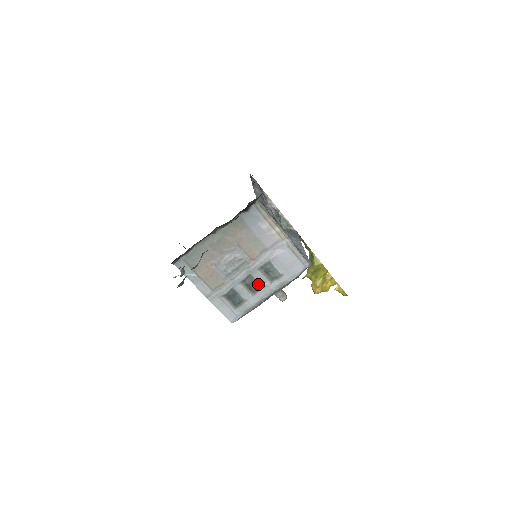
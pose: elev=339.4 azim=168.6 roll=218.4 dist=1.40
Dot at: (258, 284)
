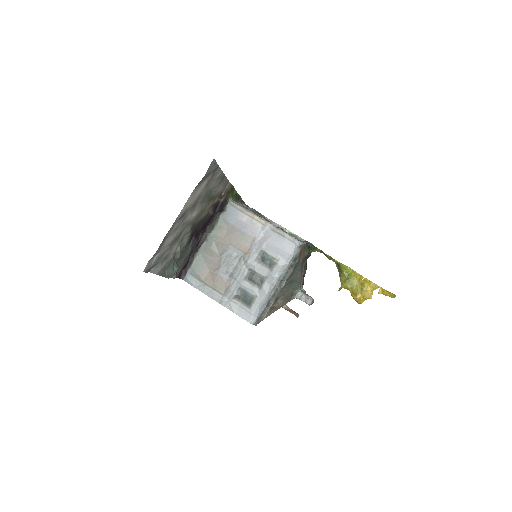
Dot at: (261, 276)
